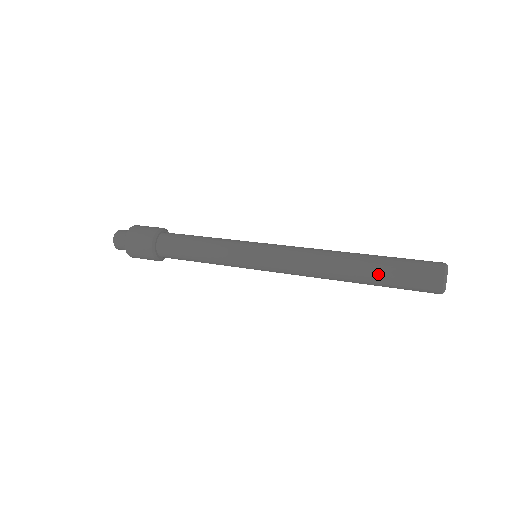
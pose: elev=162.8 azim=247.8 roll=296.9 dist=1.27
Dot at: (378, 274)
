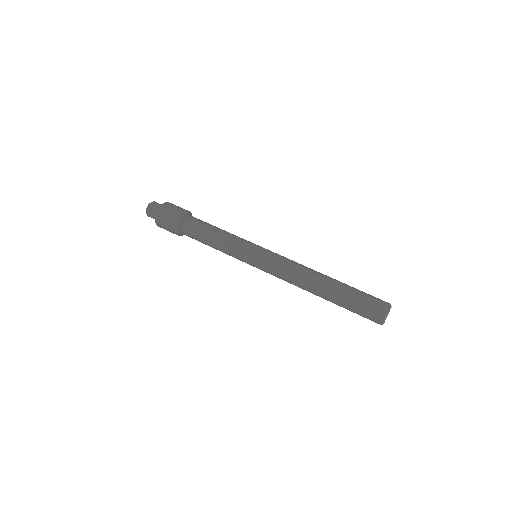
Dot at: (340, 301)
